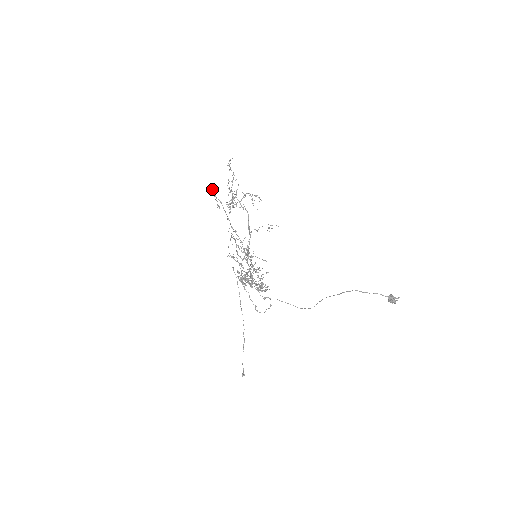
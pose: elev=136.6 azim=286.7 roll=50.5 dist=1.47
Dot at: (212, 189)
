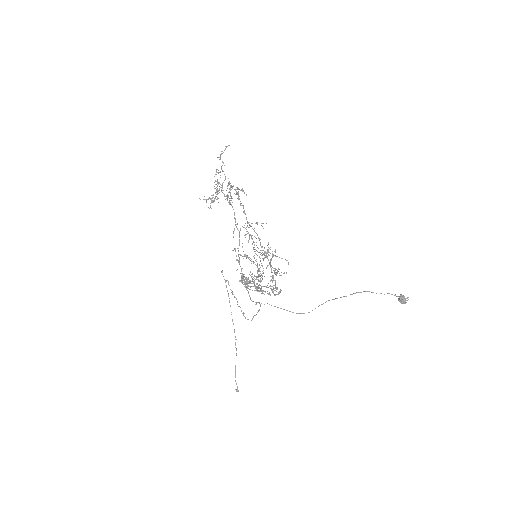
Dot at: occluded
